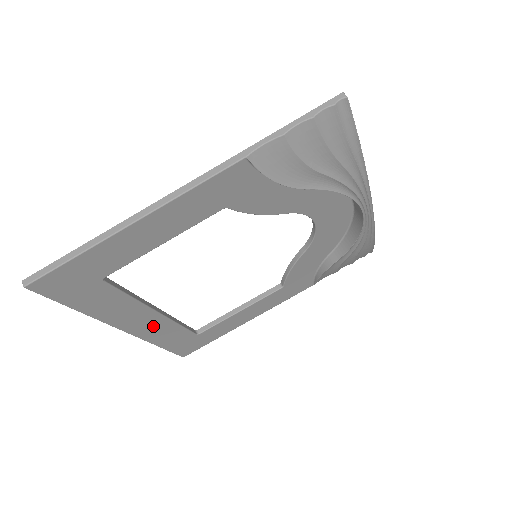
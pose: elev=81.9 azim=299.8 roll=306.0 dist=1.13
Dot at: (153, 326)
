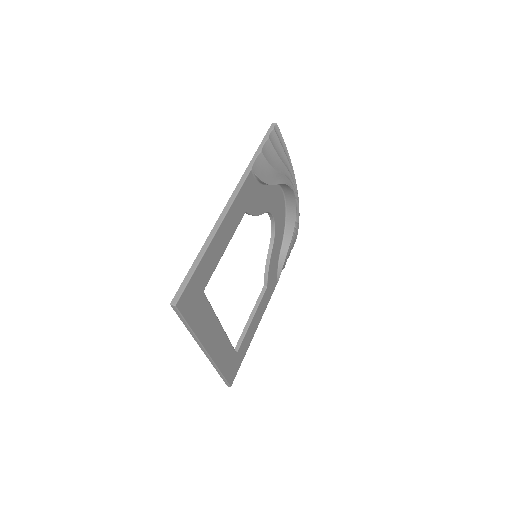
Dot at: (220, 345)
